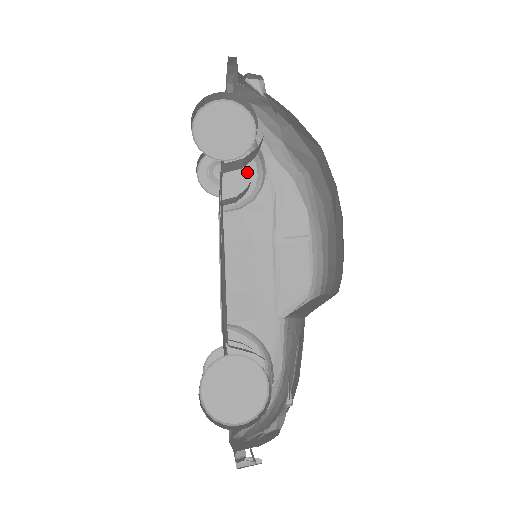
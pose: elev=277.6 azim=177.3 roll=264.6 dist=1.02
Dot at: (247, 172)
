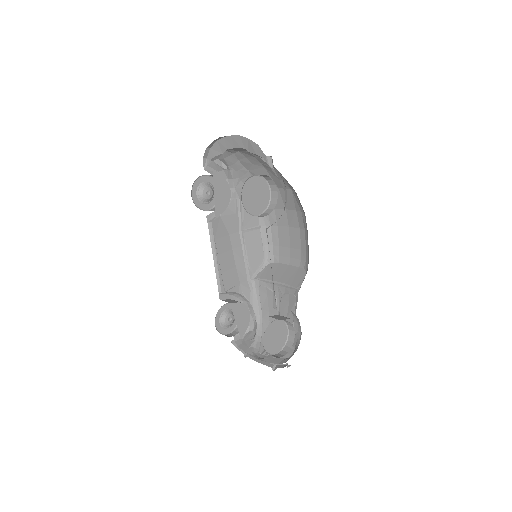
Dot at: (227, 193)
